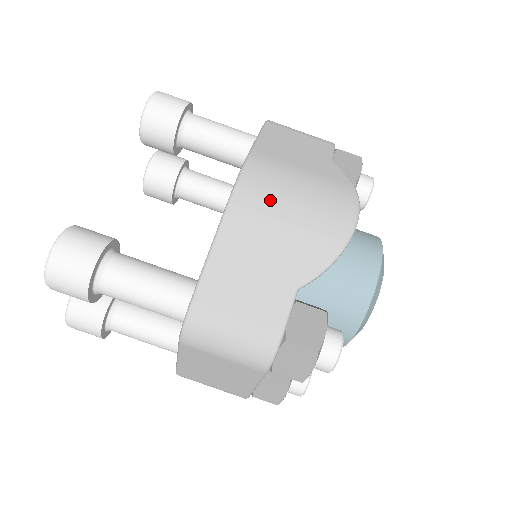
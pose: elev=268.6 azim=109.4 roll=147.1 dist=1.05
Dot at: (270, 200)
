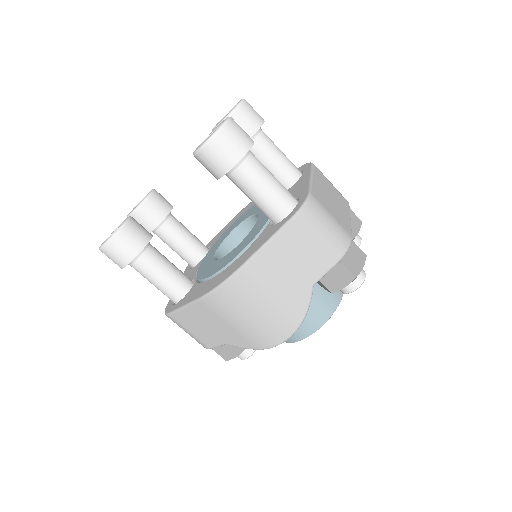
Dot at: (231, 309)
